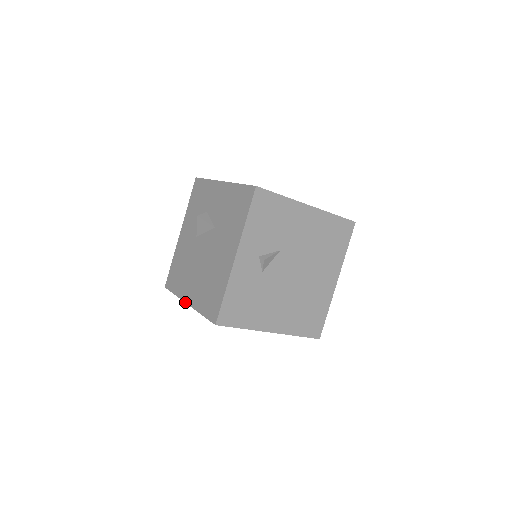
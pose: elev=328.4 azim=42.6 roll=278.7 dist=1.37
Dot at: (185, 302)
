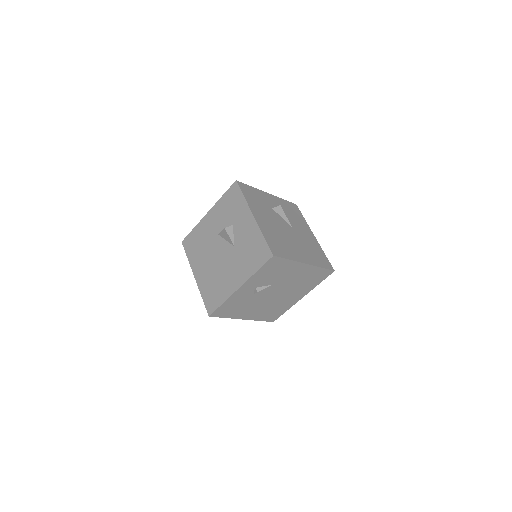
Dot at: (193, 274)
